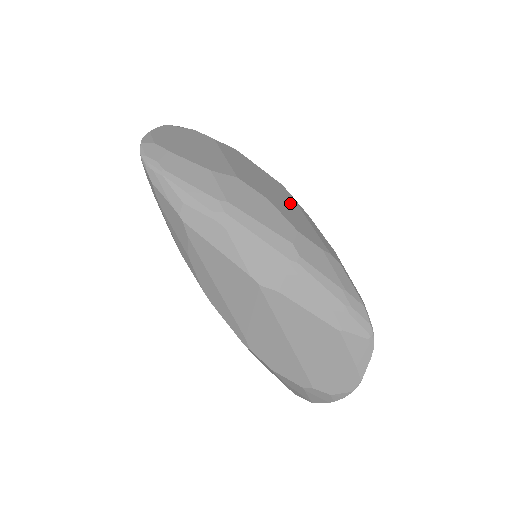
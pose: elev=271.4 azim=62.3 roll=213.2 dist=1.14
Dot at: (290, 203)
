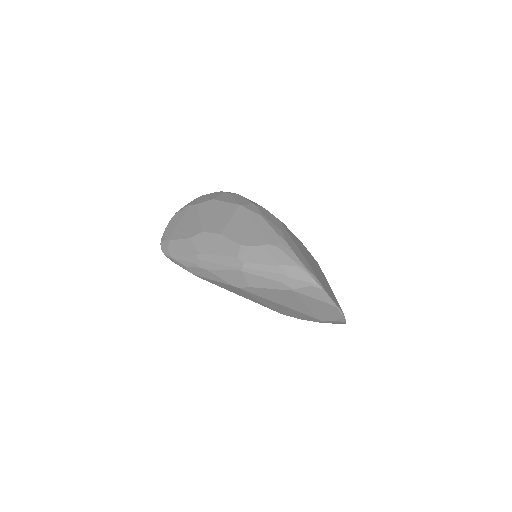
Dot at: (243, 220)
